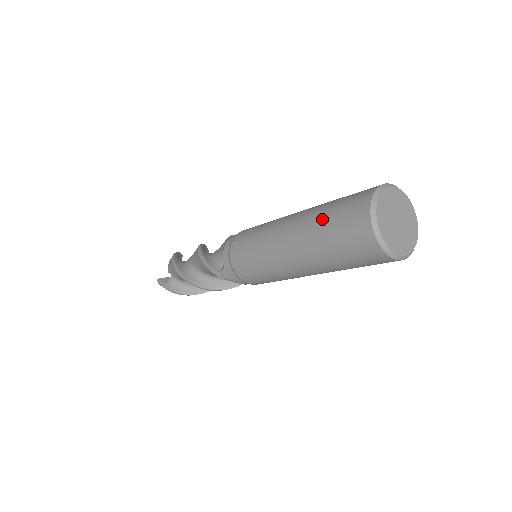
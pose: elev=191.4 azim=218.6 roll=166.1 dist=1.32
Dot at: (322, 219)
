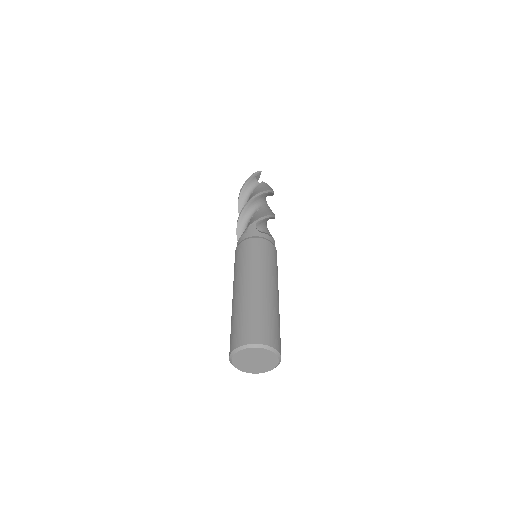
Dot at: (231, 321)
